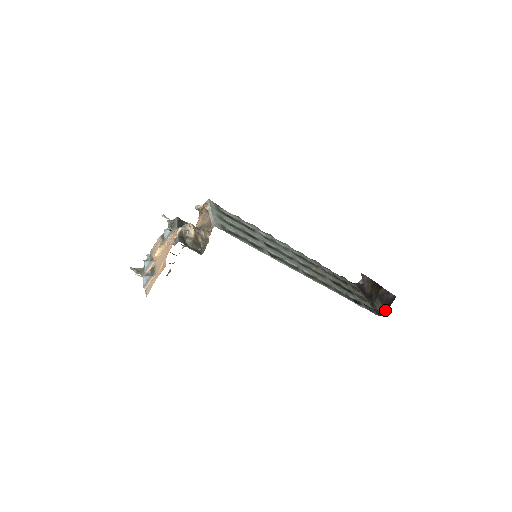
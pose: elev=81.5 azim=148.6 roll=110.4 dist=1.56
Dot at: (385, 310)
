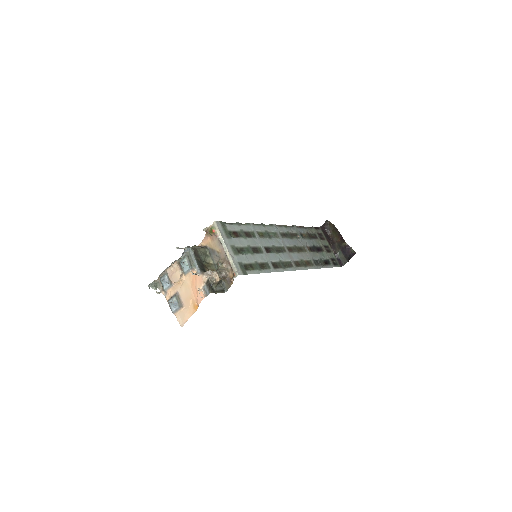
Dot at: (346, 261)
